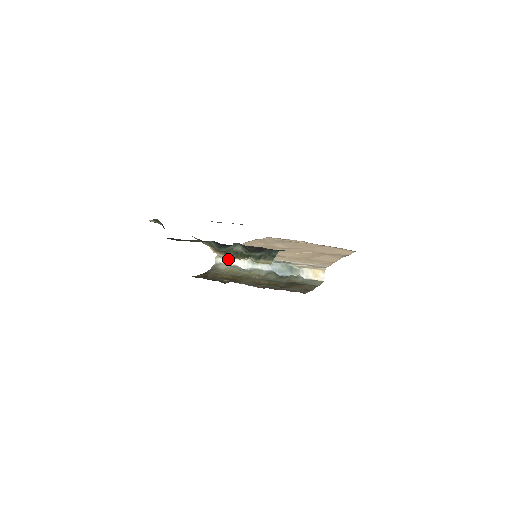
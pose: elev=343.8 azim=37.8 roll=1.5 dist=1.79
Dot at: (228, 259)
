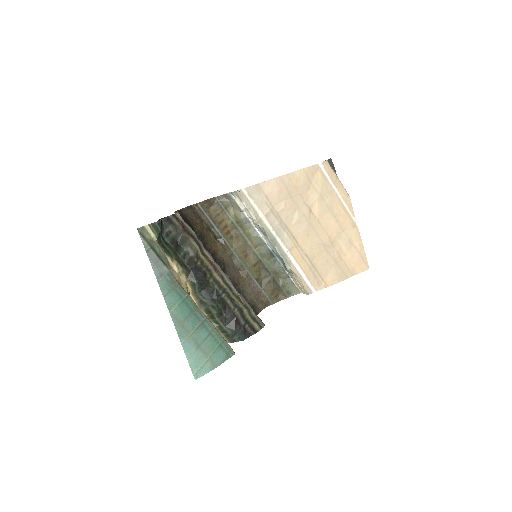
Dot at: (243, 206)
